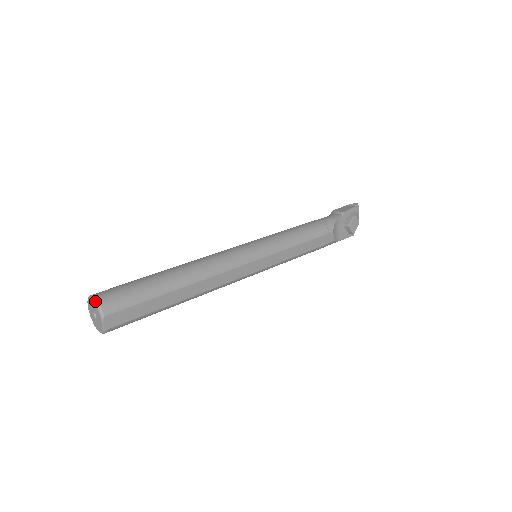
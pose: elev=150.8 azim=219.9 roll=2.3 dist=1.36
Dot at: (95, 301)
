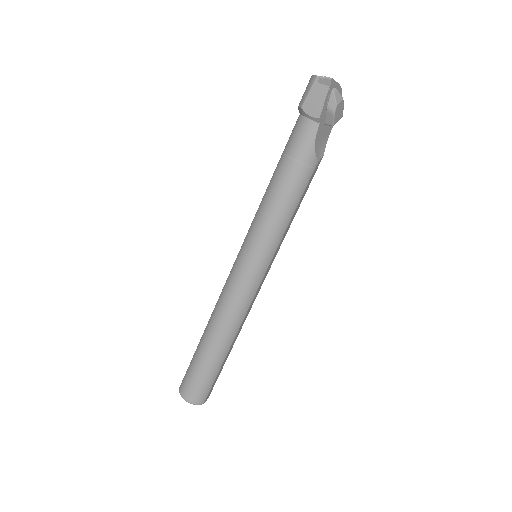
Dot at: occluded
